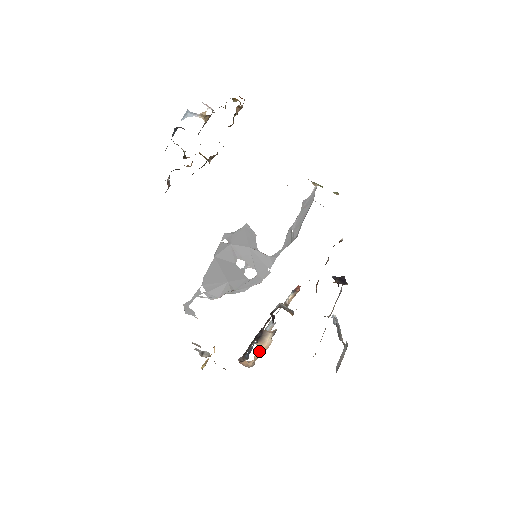
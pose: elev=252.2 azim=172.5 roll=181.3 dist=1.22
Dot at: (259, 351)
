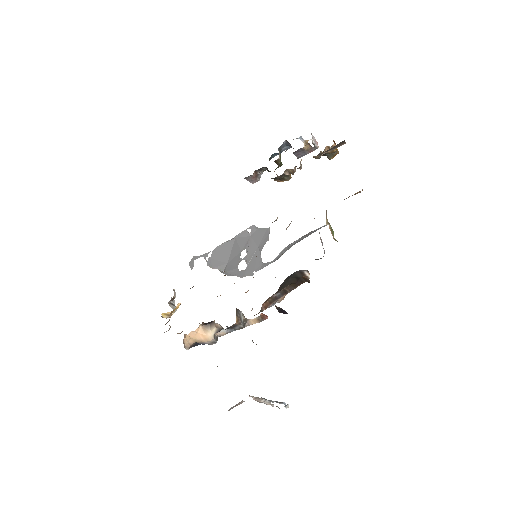
Dot at: (197, 333)
